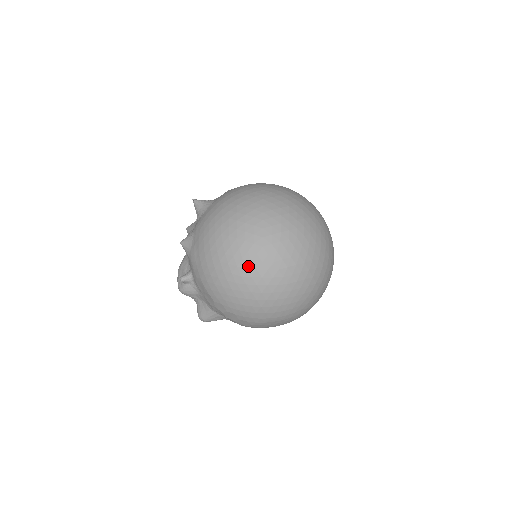
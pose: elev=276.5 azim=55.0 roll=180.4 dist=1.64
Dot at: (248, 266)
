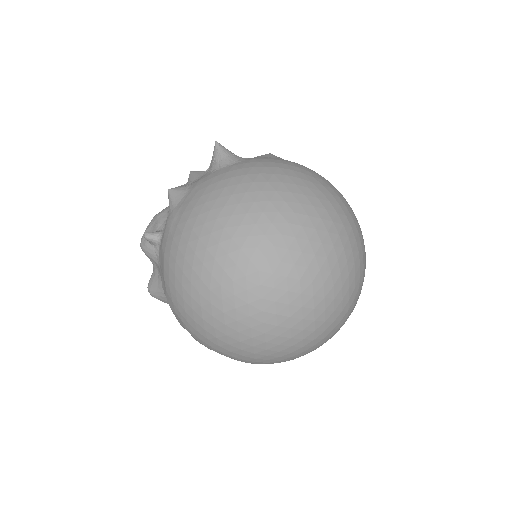
Dot at: (226, 284)
